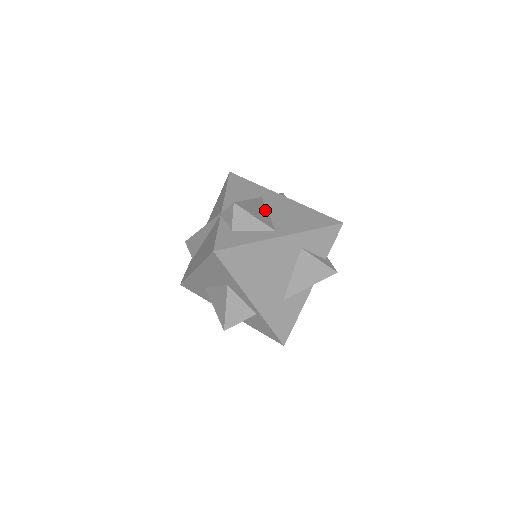
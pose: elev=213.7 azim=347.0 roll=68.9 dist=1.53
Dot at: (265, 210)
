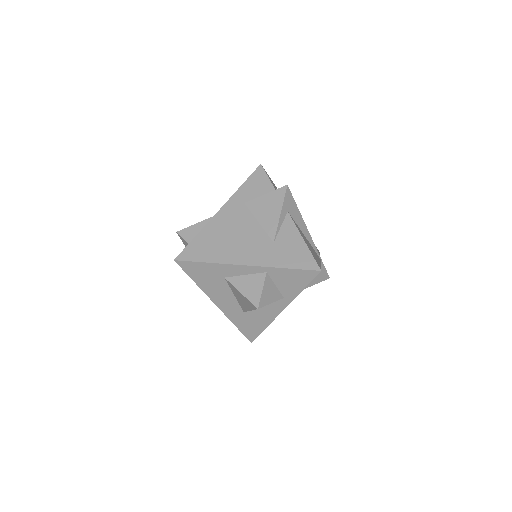
Dot at: occluded
